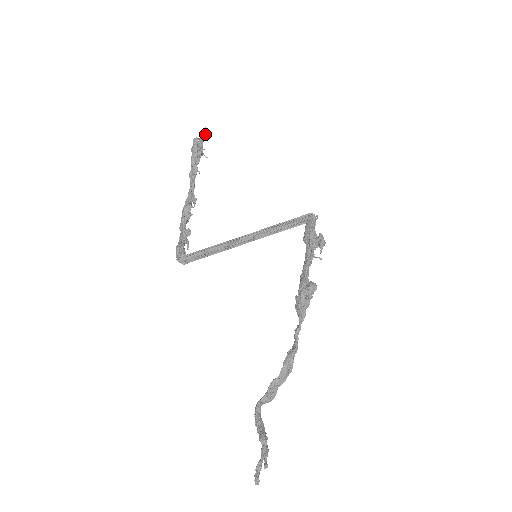
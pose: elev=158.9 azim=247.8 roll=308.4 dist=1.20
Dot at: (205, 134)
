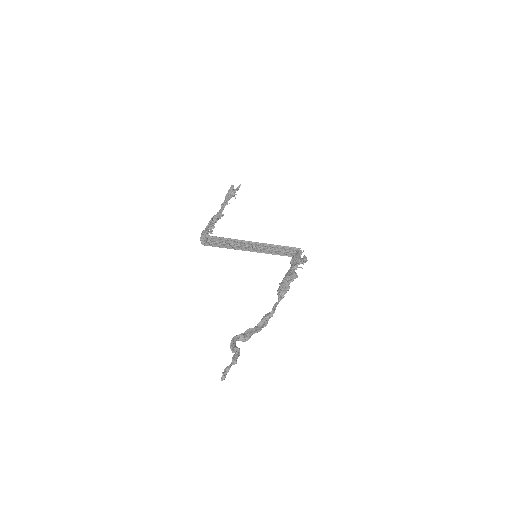
Dot at: (239, 187)
